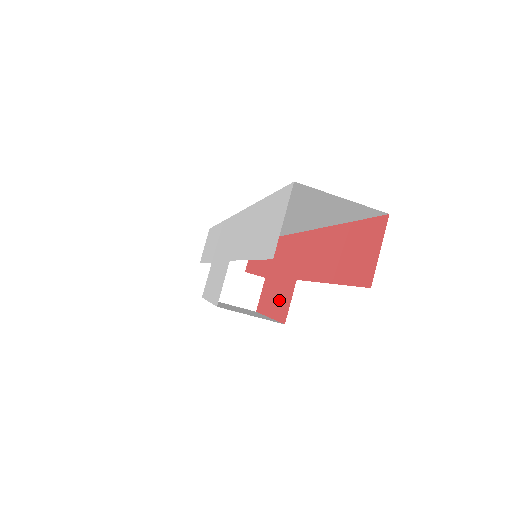
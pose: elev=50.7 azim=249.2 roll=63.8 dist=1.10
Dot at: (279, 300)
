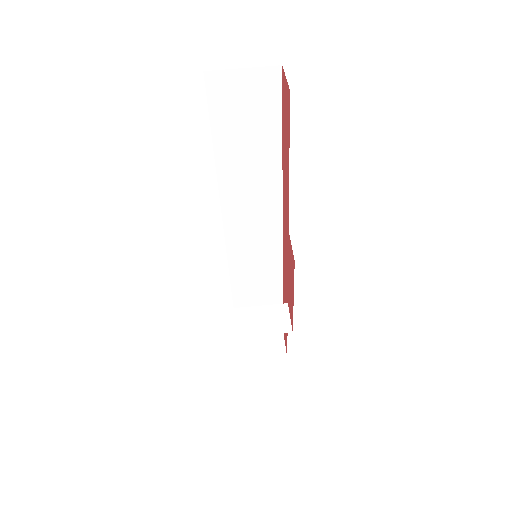
Dot at: (291, 271)
